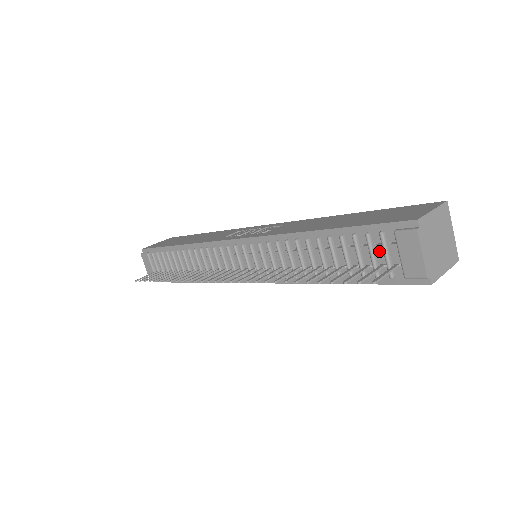
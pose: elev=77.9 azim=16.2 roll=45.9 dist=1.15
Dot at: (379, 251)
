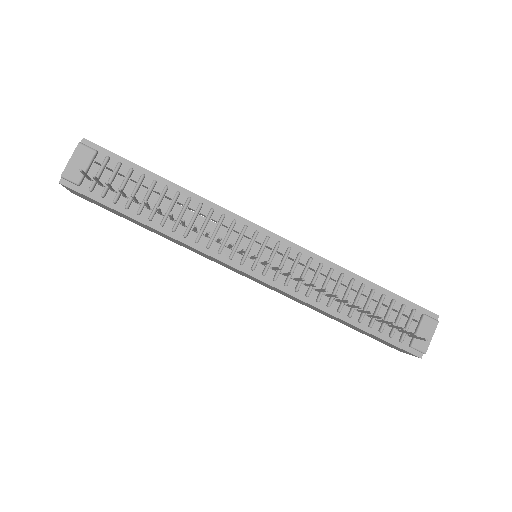
Dot at: (402, 320)
